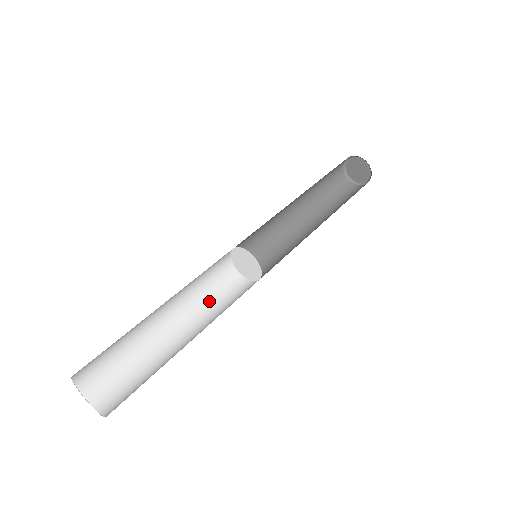
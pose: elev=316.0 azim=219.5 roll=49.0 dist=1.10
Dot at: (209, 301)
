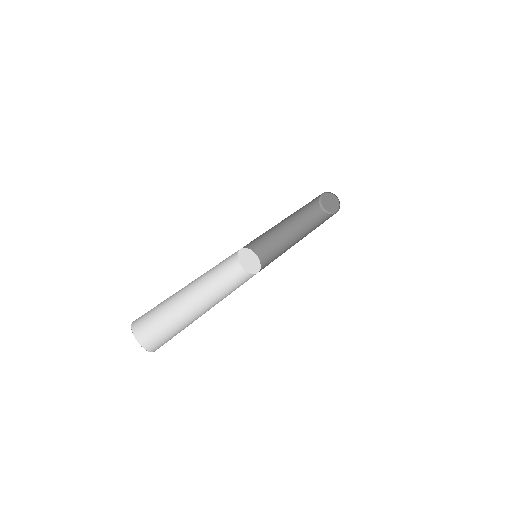
Dot at: occluded
